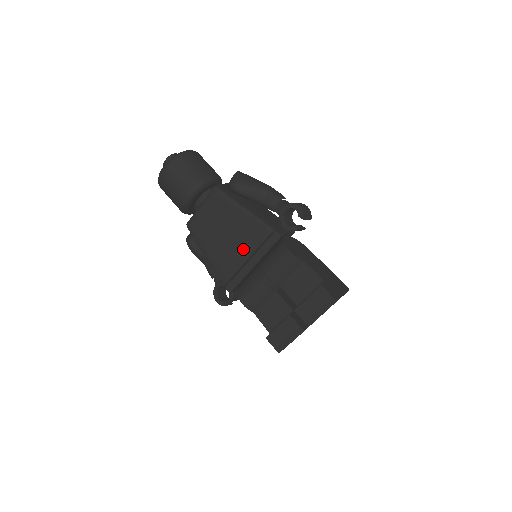
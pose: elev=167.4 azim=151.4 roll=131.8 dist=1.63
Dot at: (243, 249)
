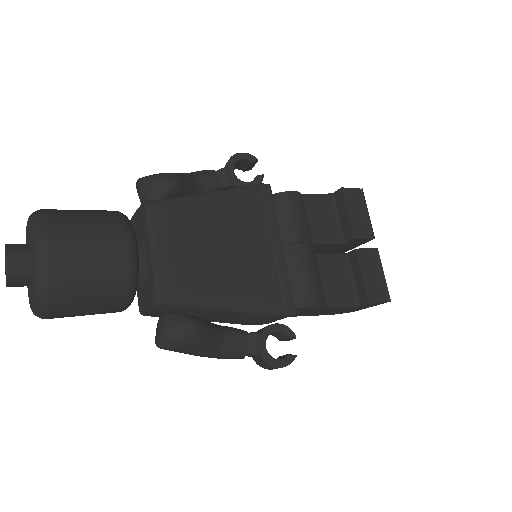
Dot at: (256, 239)
